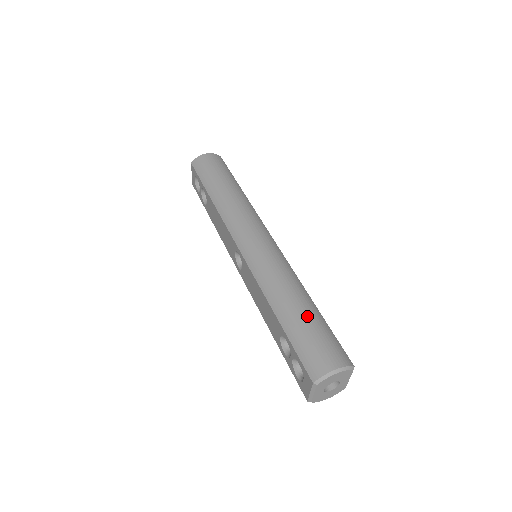
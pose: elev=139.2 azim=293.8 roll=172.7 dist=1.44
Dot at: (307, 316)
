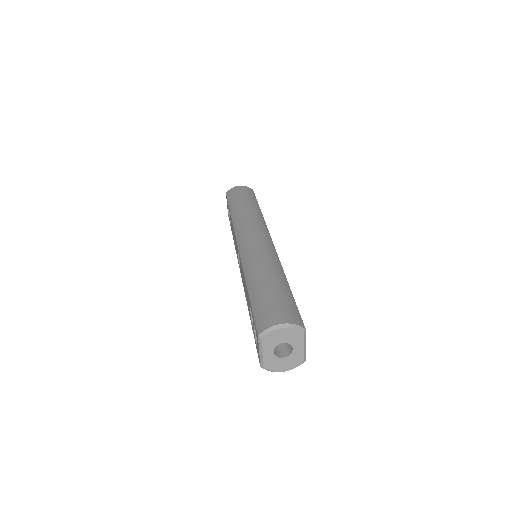
Dot at: (273, 286)
